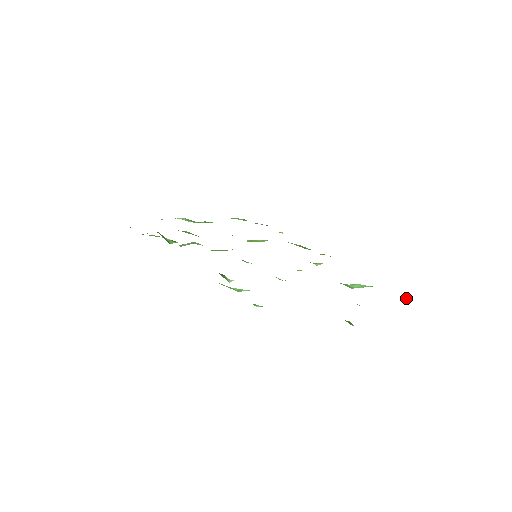
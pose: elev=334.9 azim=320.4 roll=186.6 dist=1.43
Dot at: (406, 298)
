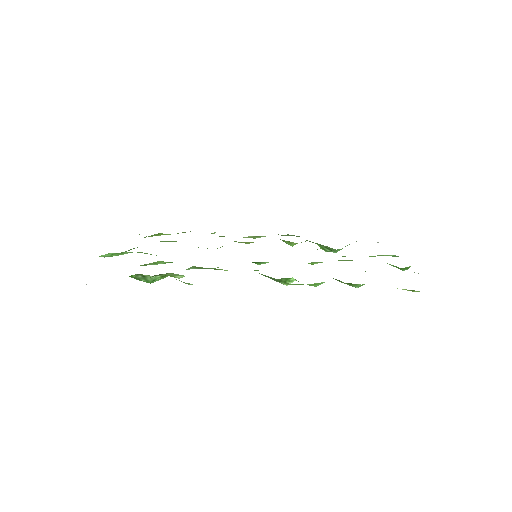
Dot at: occluded
